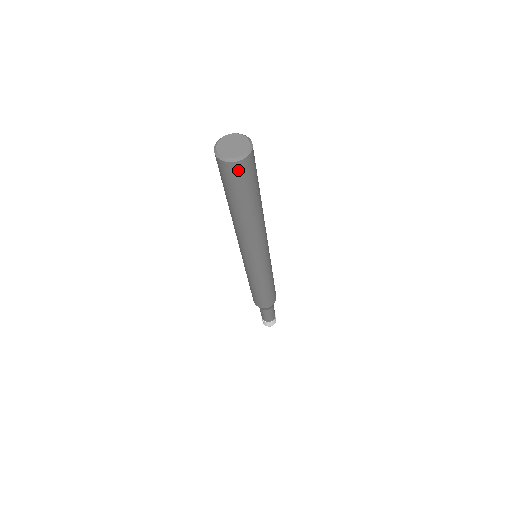
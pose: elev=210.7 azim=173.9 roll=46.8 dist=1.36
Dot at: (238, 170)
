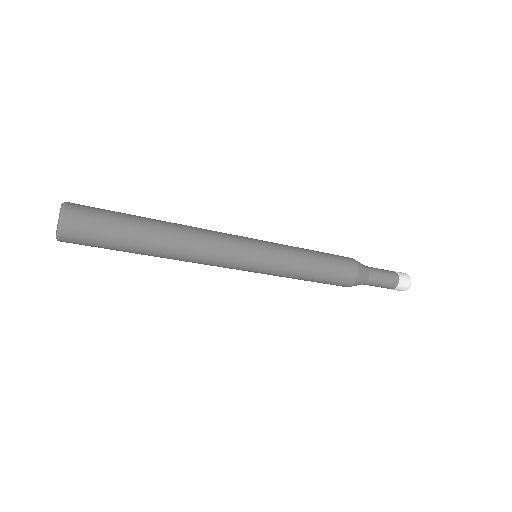
Dot at: (75, 232)
